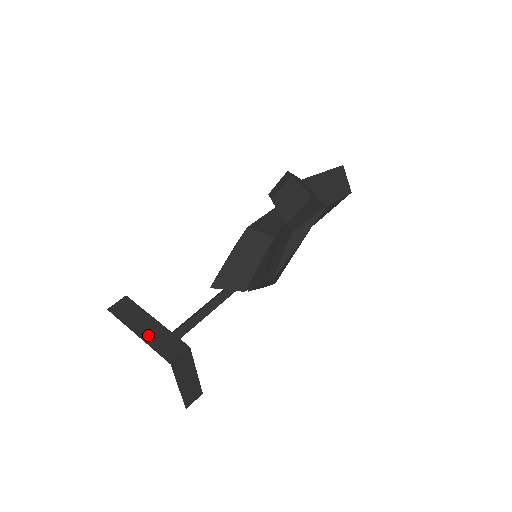
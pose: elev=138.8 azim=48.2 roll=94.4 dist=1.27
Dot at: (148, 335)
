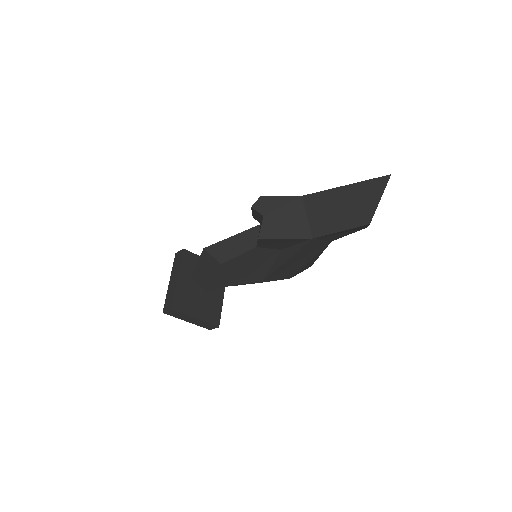
Dot at: (170, 286)
